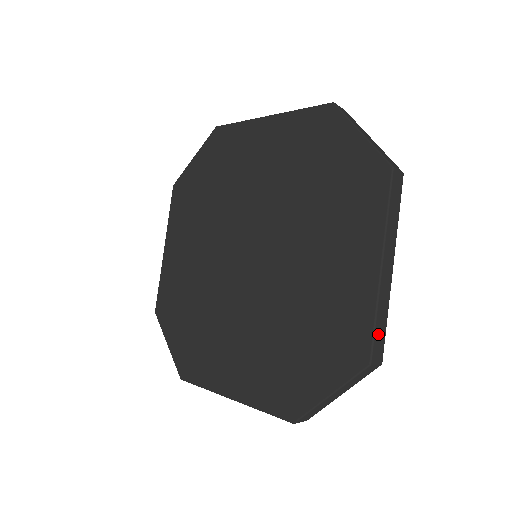
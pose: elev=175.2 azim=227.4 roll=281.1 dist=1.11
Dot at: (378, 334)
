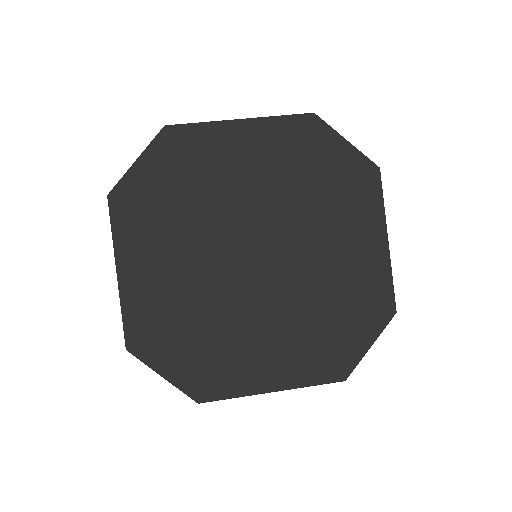
Dot at: (392, 290)
